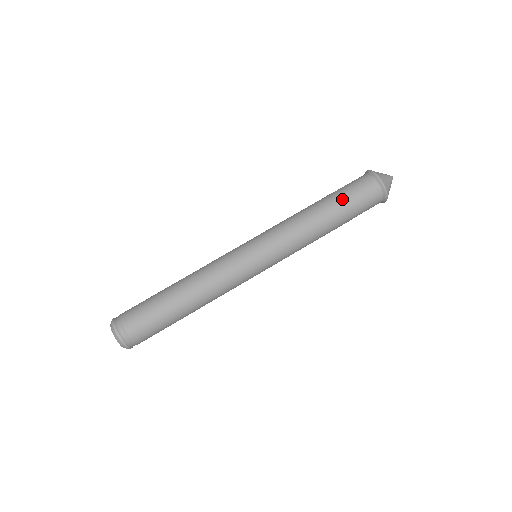
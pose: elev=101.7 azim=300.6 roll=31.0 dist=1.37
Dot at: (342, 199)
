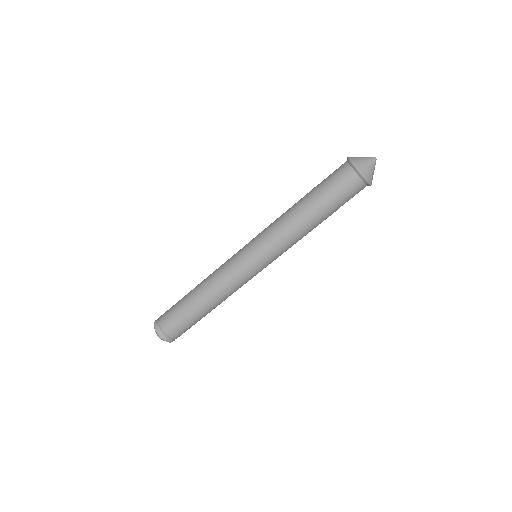
Dot at: (330, 206)
